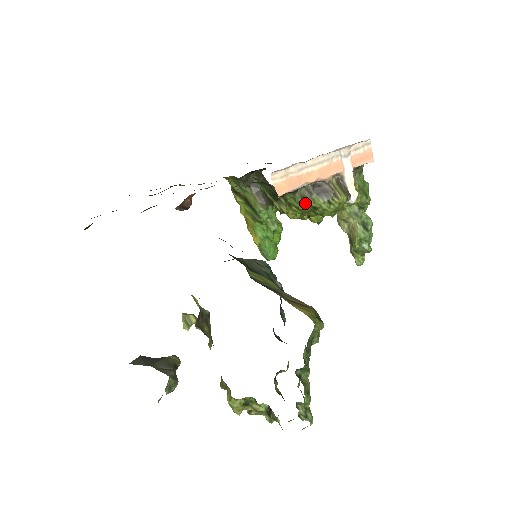
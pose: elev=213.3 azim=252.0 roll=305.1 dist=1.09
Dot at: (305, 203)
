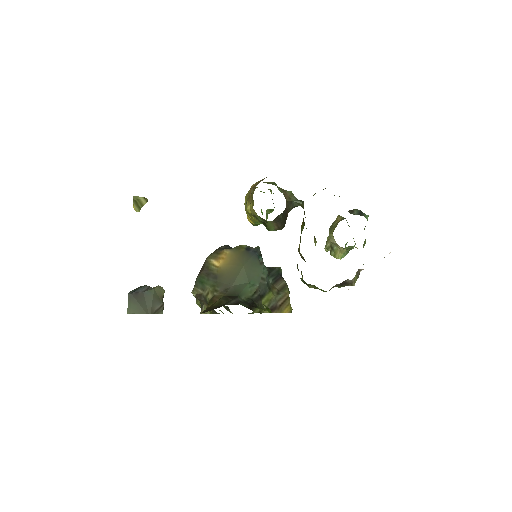
Dot at: (329, 290)
